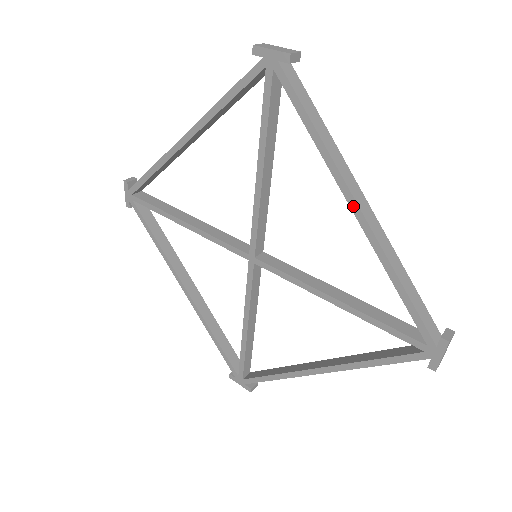
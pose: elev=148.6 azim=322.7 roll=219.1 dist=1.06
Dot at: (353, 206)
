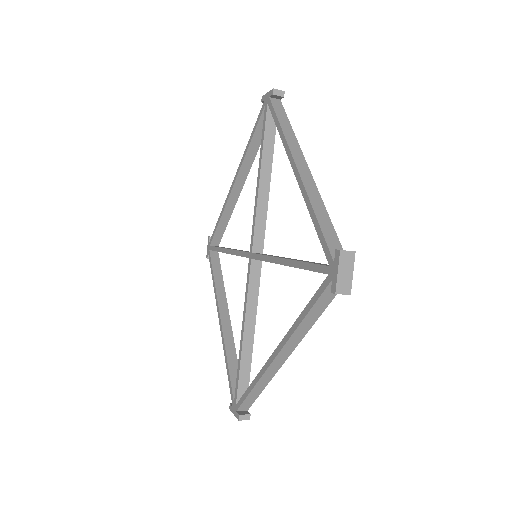
Dot at: (293, 166)
